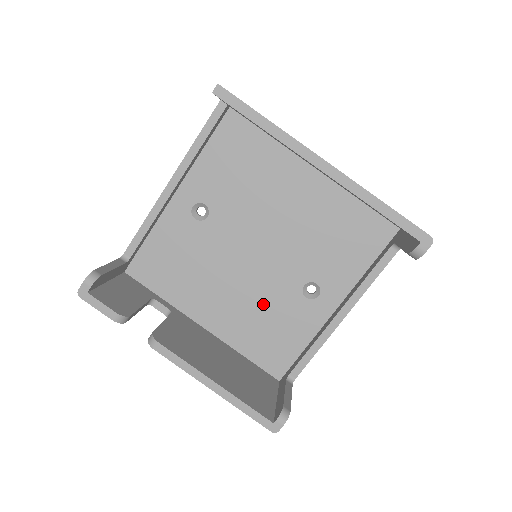
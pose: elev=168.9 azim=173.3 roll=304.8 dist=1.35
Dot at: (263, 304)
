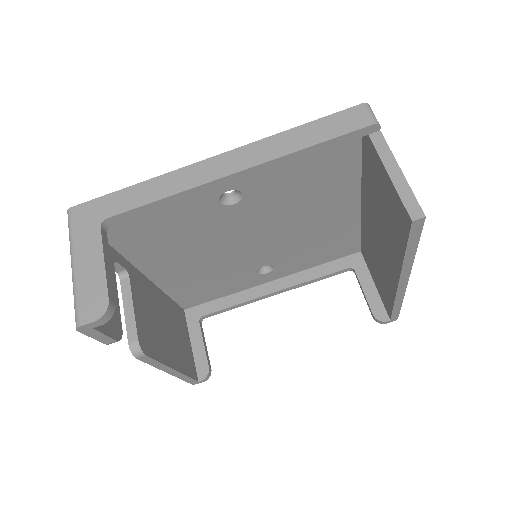
Dot at: (219, 271)
